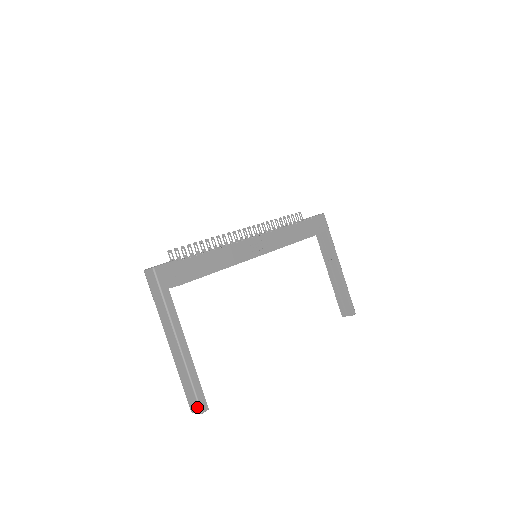
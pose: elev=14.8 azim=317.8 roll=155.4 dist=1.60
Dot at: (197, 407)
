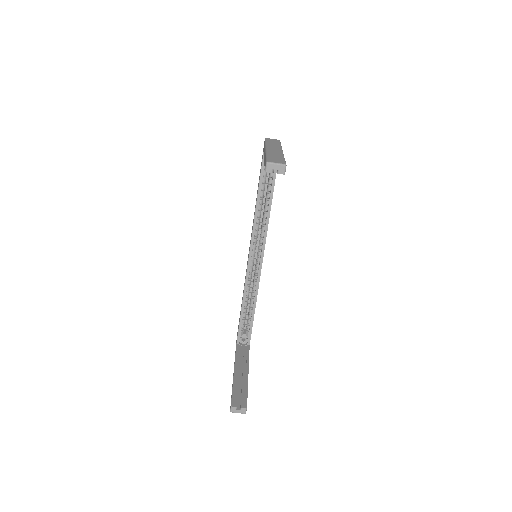
Dot at: (282, 162)
